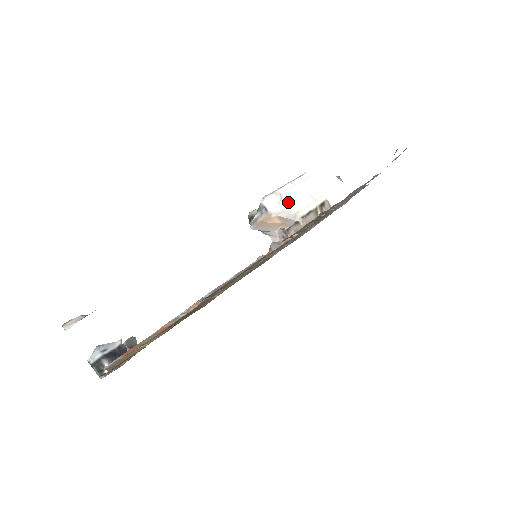
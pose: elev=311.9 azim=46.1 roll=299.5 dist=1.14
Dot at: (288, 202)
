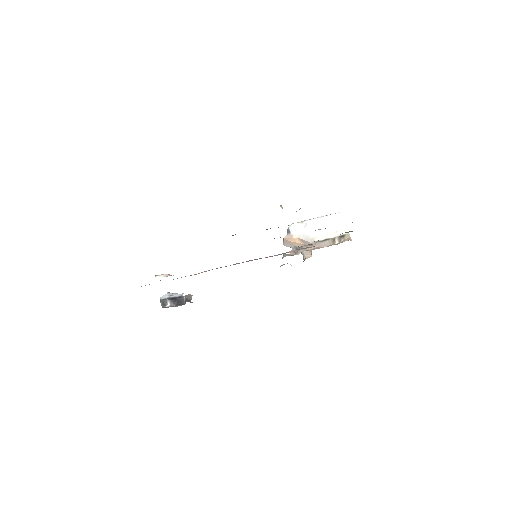
Dot at: (310, 230)
